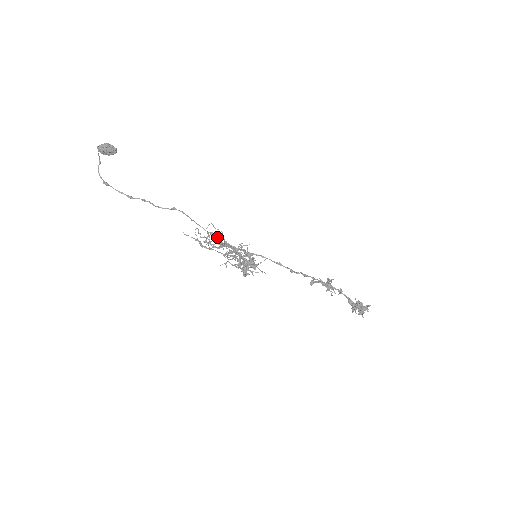
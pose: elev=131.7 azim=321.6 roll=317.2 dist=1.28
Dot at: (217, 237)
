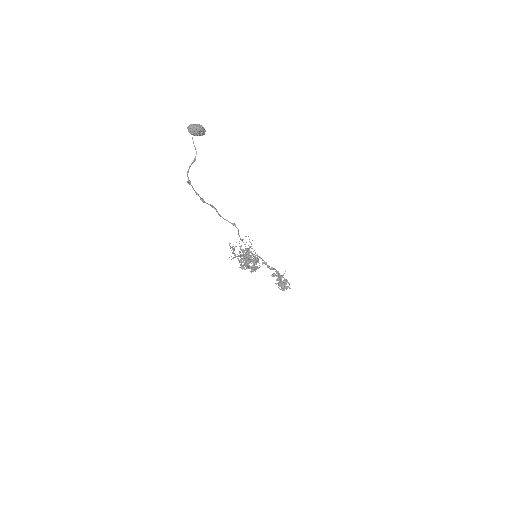
Dot at: occluded
